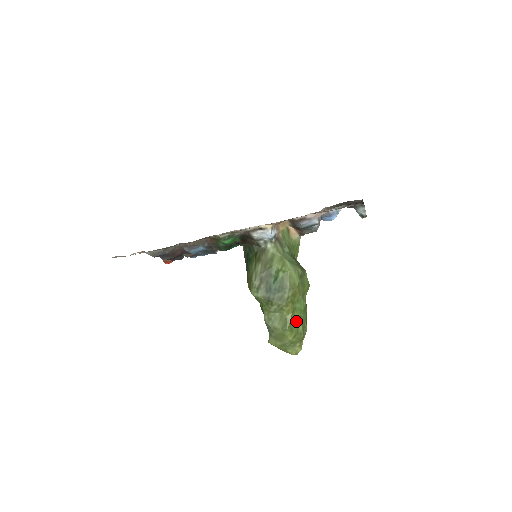
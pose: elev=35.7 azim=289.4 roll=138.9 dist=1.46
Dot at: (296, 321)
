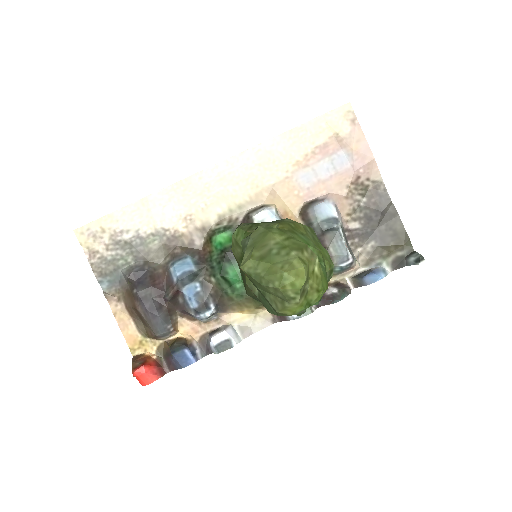
Dot at: occluded
